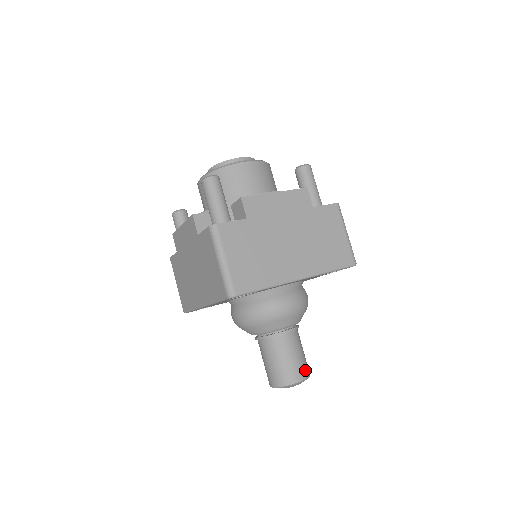
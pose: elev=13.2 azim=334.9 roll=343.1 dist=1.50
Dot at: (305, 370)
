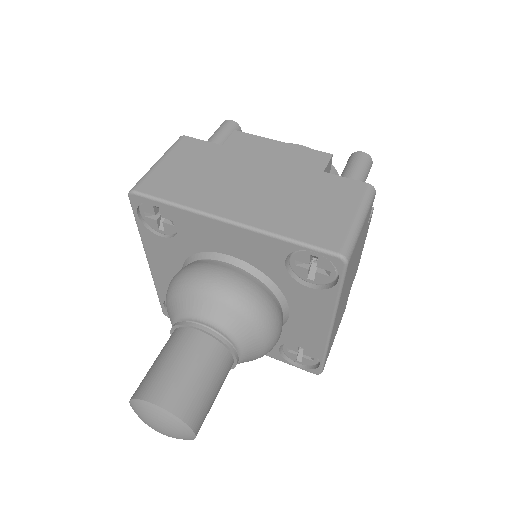
Dot at: (180, 399)
